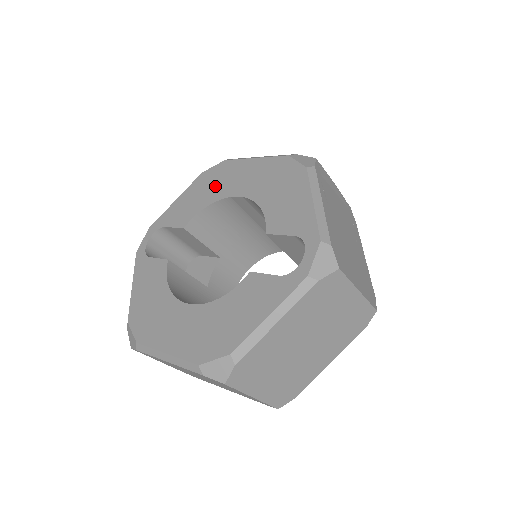
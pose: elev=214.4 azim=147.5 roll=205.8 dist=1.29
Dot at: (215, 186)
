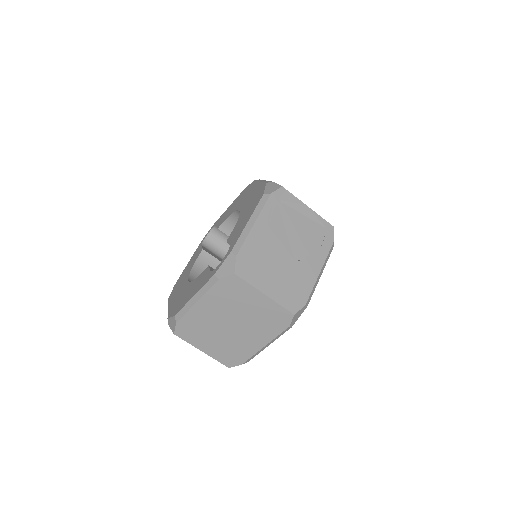
Dot at: (240, 200)
